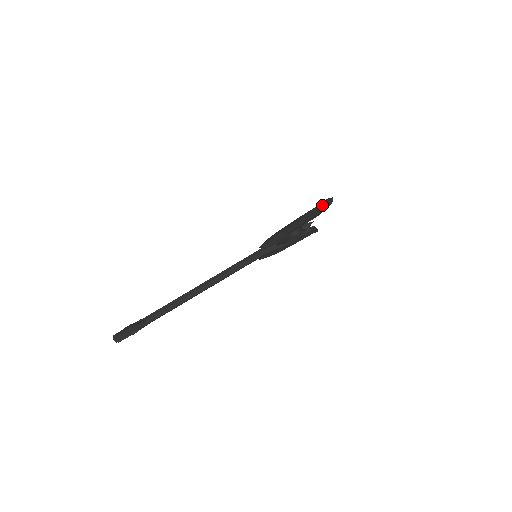
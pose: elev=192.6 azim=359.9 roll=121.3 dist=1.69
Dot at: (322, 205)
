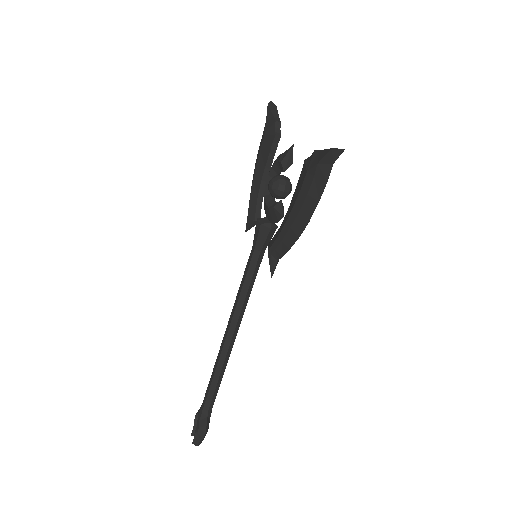
Dot at: (330, 170)
